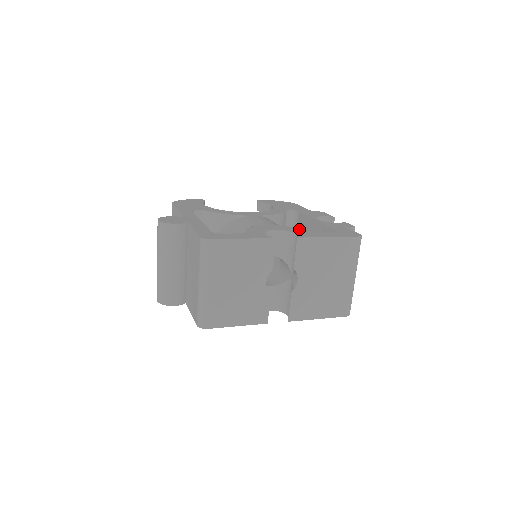
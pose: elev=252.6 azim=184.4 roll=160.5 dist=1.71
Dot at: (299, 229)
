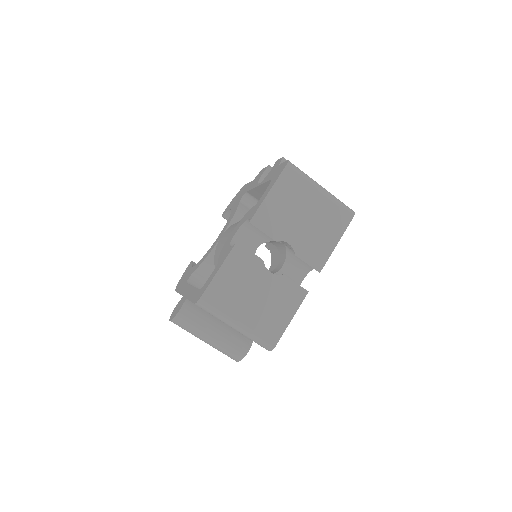
Dot at: (249, 211)
